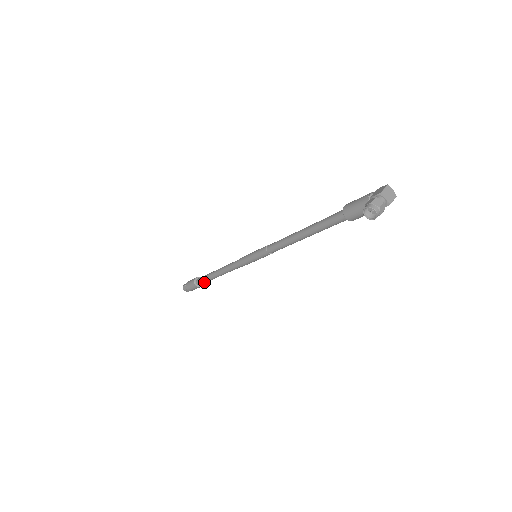
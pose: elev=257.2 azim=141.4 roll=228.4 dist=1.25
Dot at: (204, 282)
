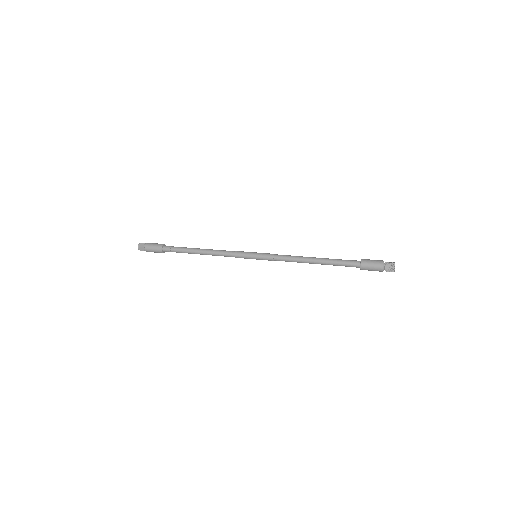
Dot at: (174, 251)
